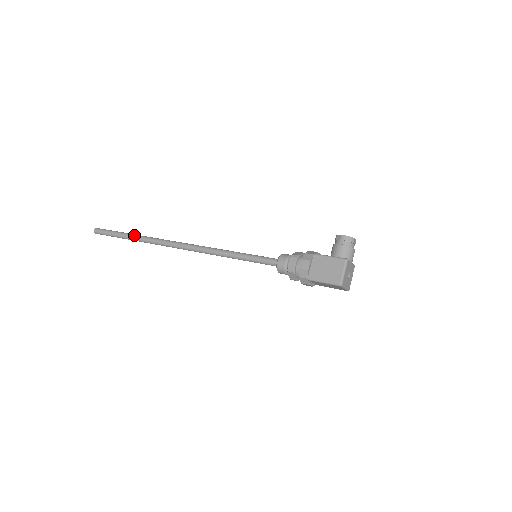
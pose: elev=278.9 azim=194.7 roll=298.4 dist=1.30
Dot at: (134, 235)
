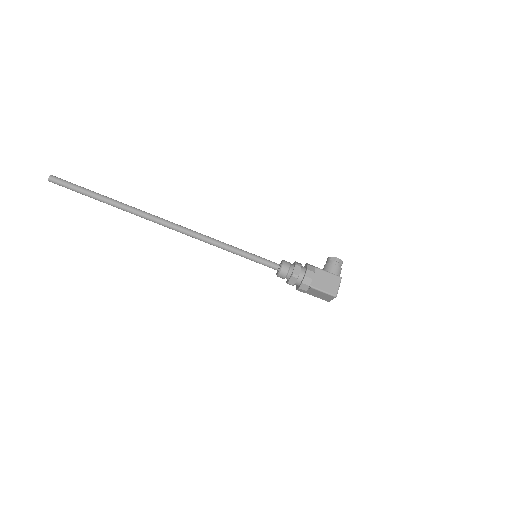
Dot at: (113, 199)
